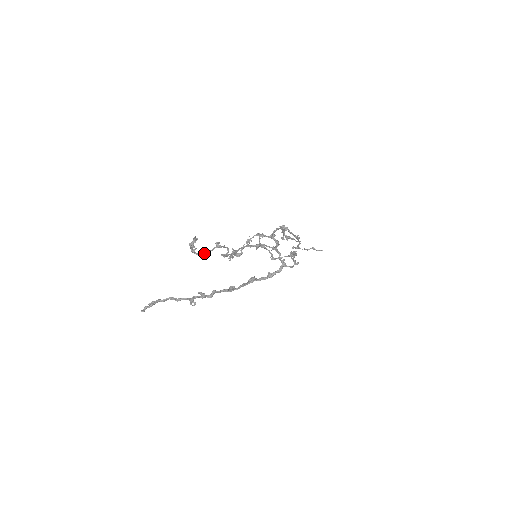
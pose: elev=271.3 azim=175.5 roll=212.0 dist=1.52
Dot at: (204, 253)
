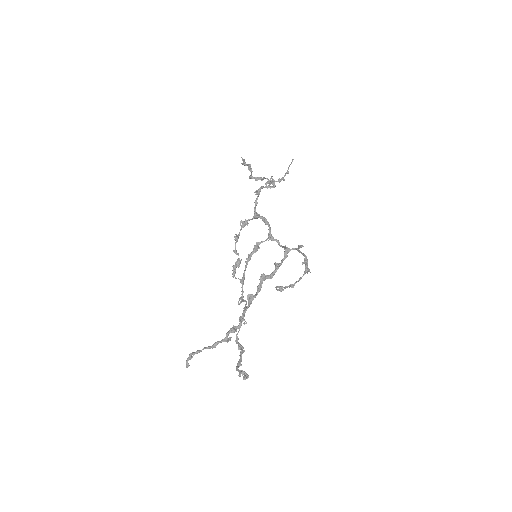
Dot at: (240, 345)
